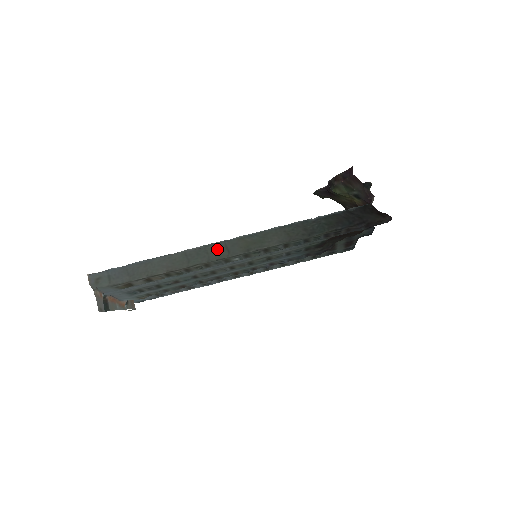
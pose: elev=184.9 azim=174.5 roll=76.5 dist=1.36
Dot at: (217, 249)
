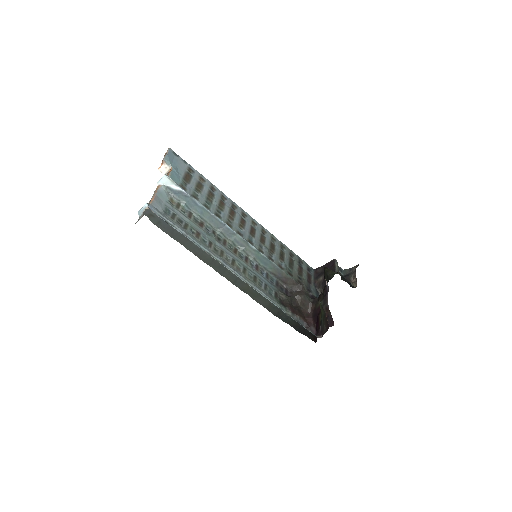
Dot at: (231, 276)
